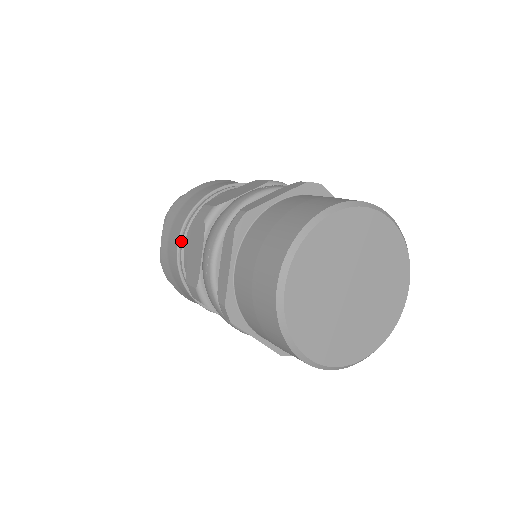
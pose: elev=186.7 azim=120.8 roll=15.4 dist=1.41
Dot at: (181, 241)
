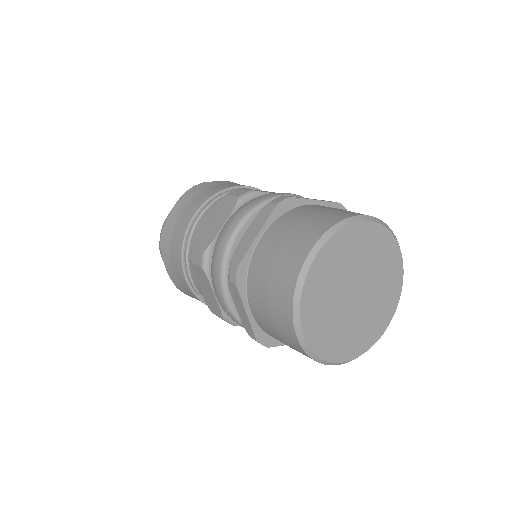
Dot at: (200, 212)
